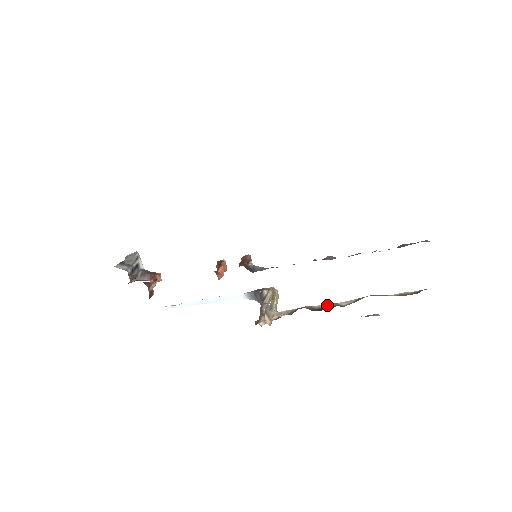
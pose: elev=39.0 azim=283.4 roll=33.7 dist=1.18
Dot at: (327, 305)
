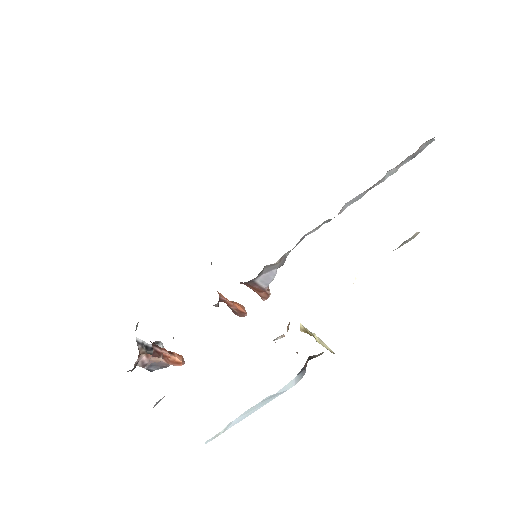
Dot at: occluded
